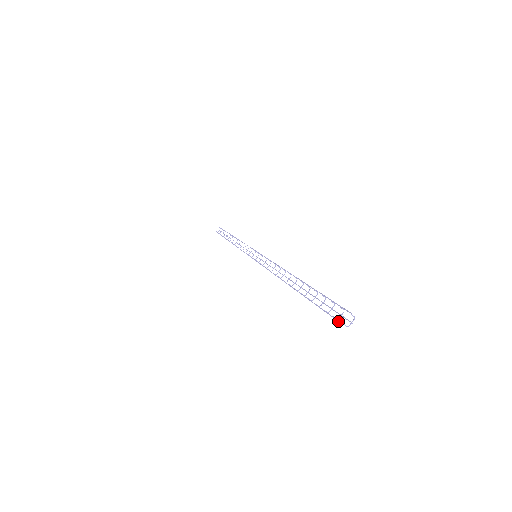
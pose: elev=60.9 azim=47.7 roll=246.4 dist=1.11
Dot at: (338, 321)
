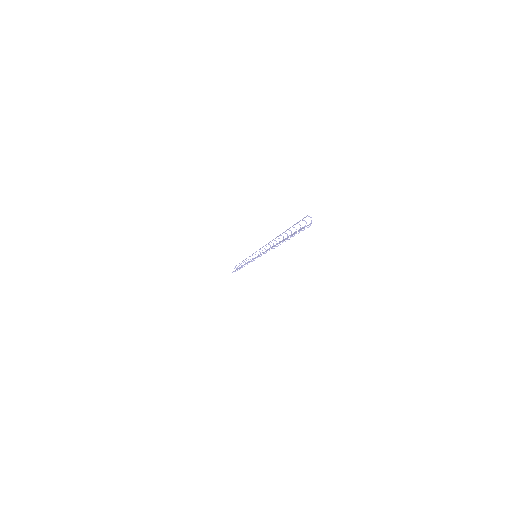
Dot at: (301, 228)
